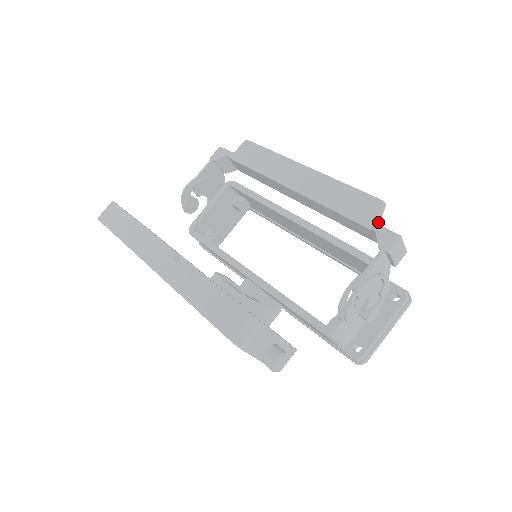
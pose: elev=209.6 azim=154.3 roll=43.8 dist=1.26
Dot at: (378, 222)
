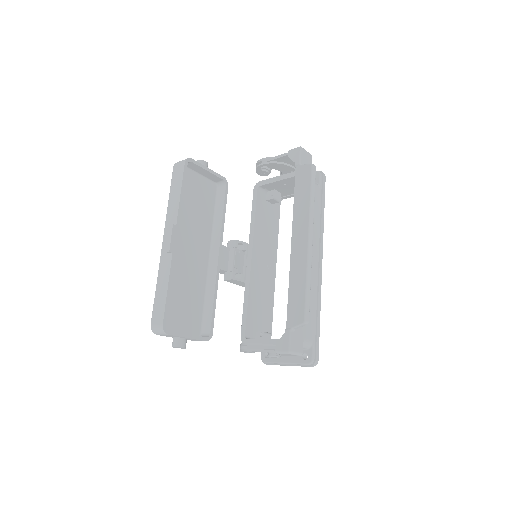
Dot at: (293, 329)
